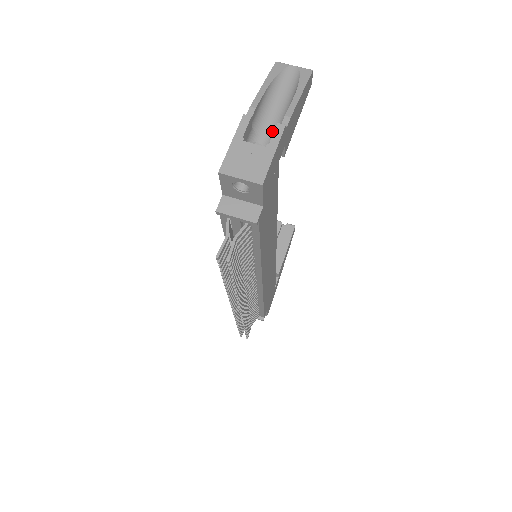
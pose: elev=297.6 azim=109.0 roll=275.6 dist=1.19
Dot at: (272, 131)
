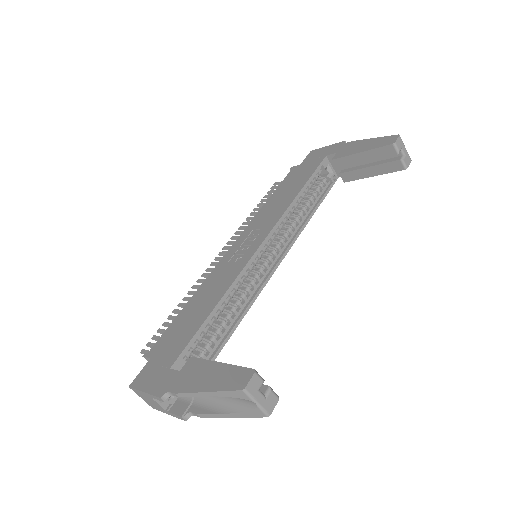
Dot at: occluded
